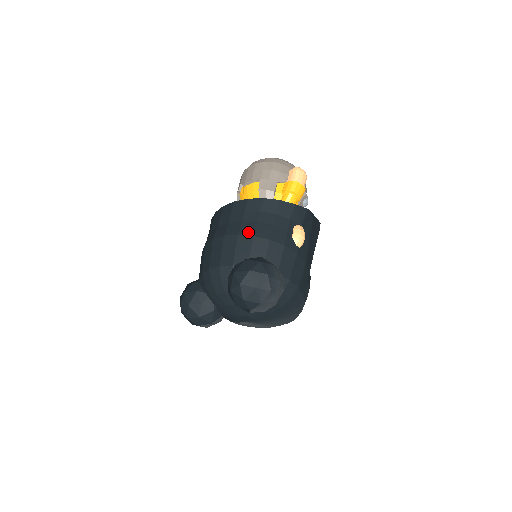
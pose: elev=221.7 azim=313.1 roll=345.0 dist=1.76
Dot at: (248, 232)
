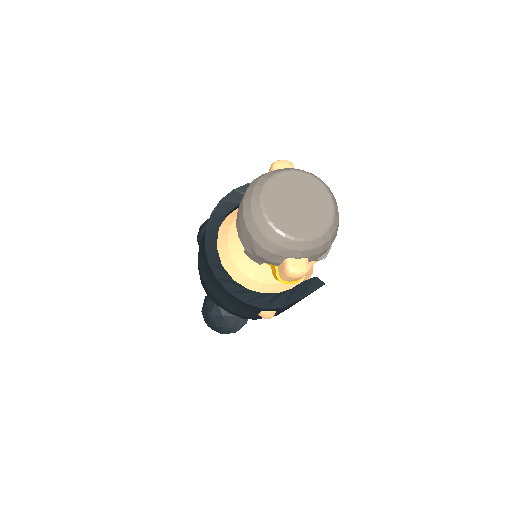
Dot at: (215, 297)
